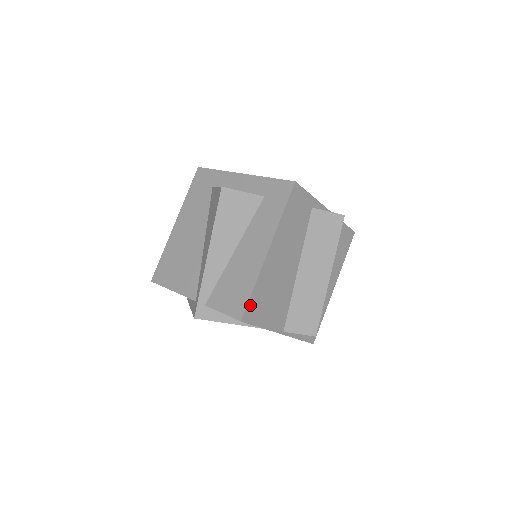
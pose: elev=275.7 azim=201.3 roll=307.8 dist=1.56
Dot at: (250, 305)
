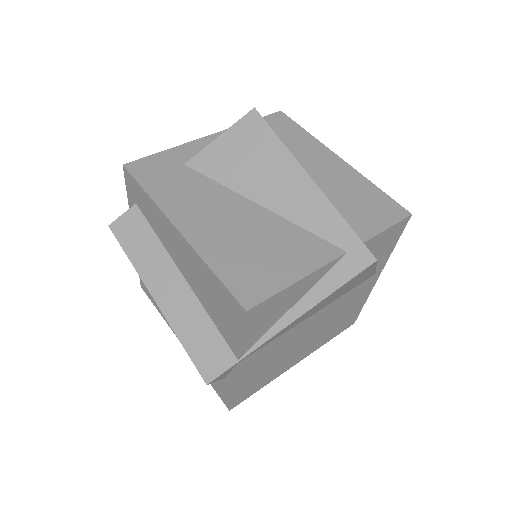
Dot at: occluded
